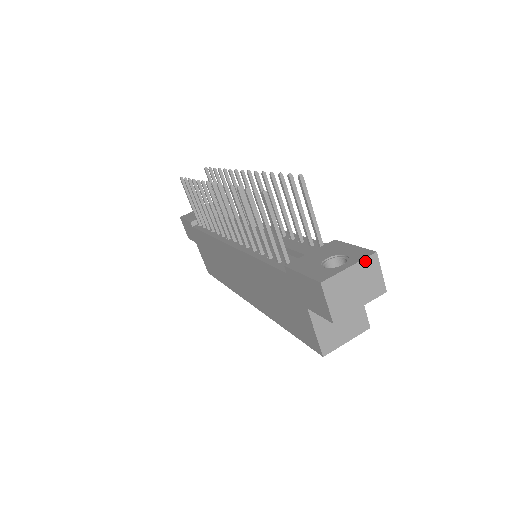
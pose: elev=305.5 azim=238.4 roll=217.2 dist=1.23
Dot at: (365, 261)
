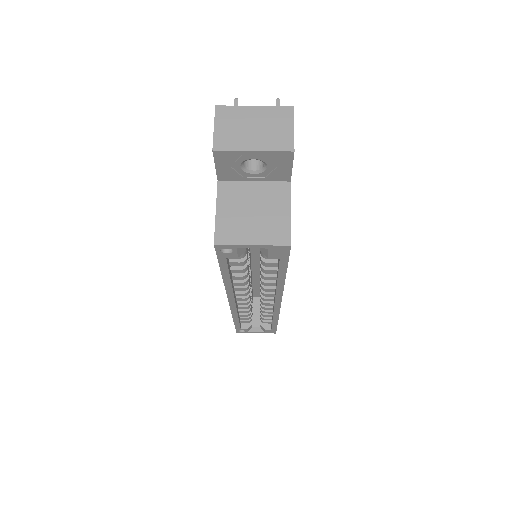
Dot at: (276, 109)
